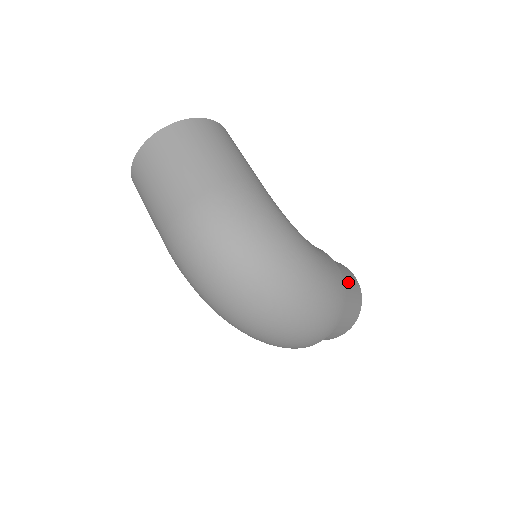
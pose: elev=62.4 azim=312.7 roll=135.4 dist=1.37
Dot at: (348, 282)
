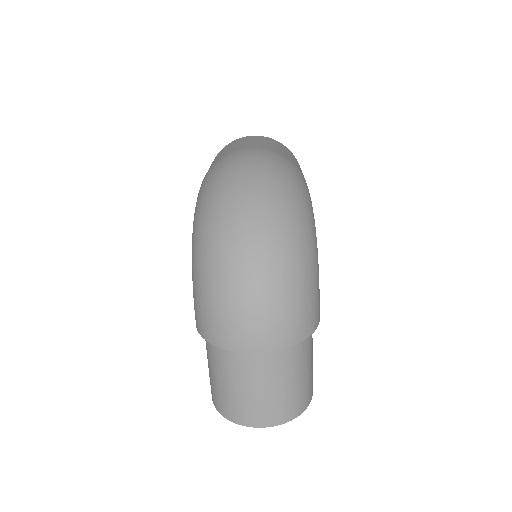
Dot at: (312, 359)
